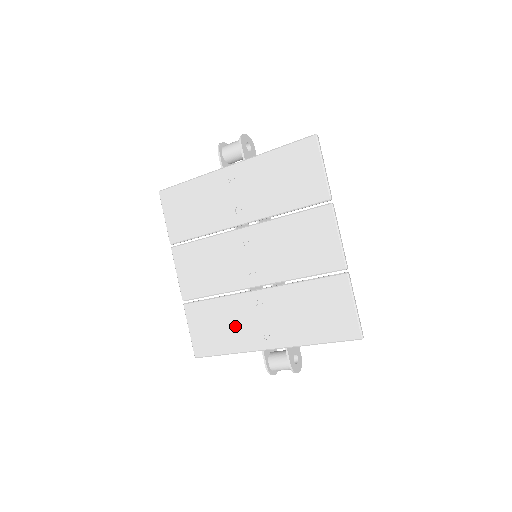
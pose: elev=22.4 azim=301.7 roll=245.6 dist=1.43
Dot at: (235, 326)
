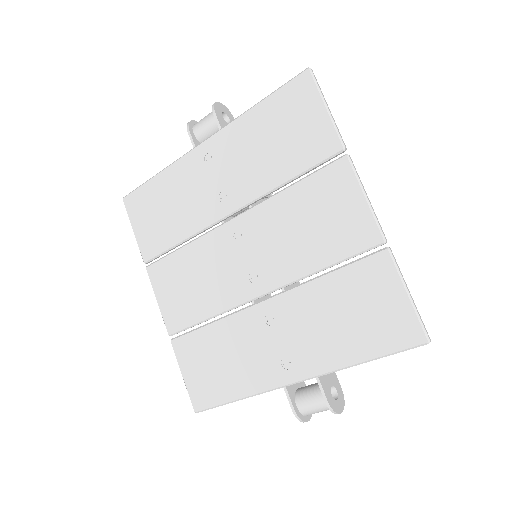
Dot at: (241, 358)
